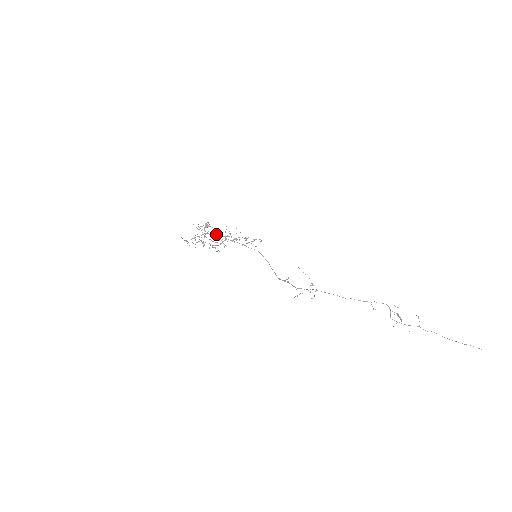
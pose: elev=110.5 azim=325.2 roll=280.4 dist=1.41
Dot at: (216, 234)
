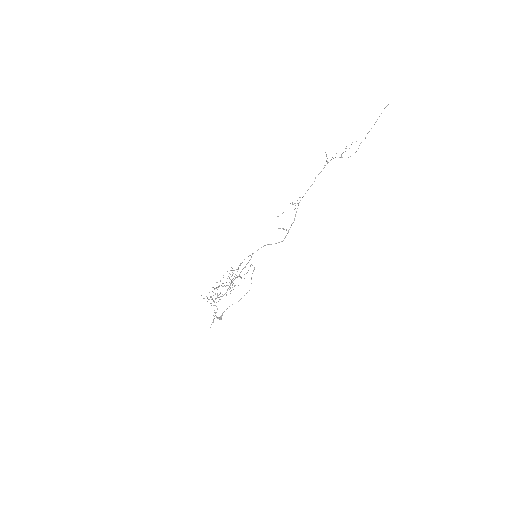
Dot at: occluded
